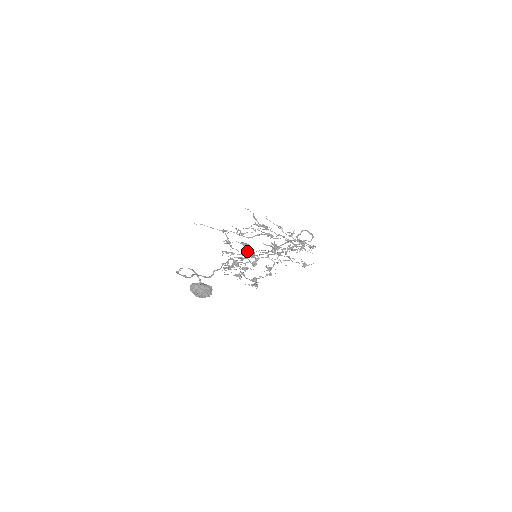
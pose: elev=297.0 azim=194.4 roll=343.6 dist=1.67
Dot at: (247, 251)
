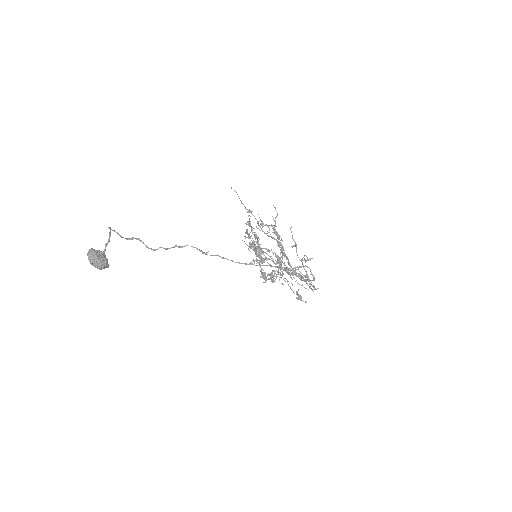
Dot at: (258, 245)
